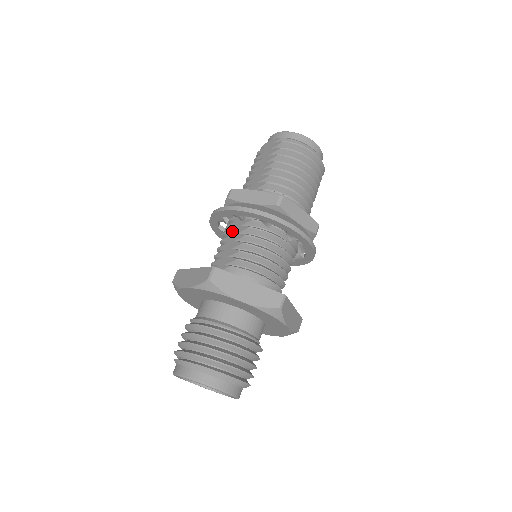
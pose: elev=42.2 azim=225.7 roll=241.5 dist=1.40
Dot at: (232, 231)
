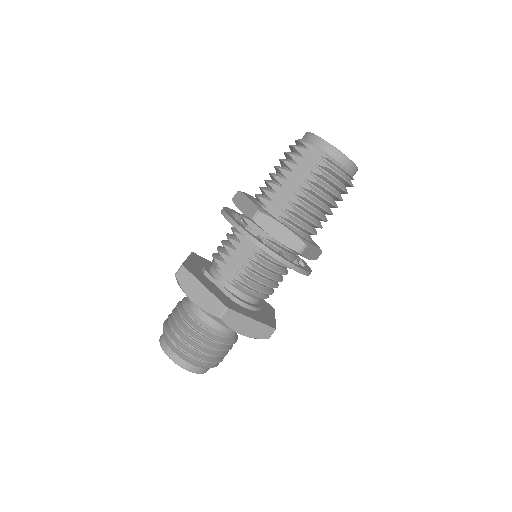
Dot at: (244, 240)
